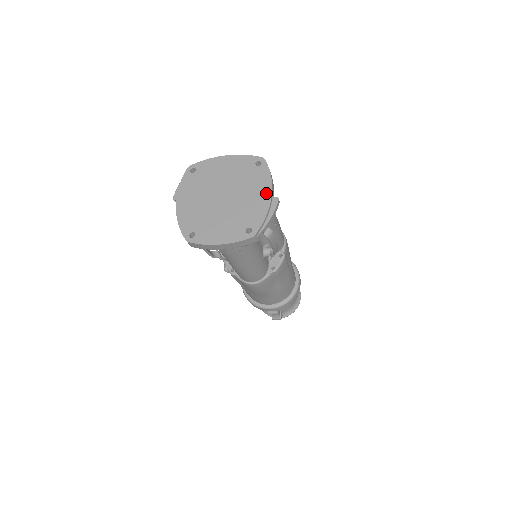
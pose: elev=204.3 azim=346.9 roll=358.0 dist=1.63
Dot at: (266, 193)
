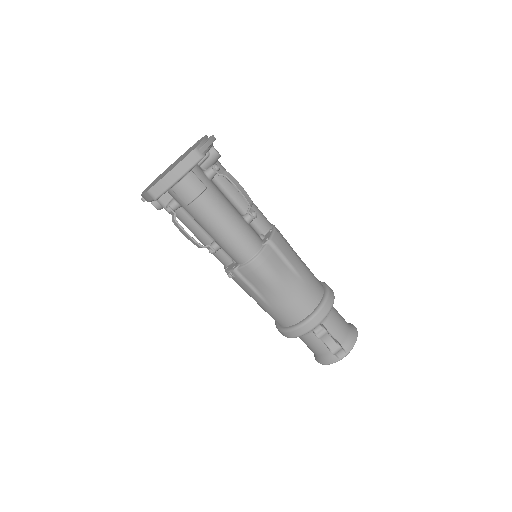
Dot at: occluded
